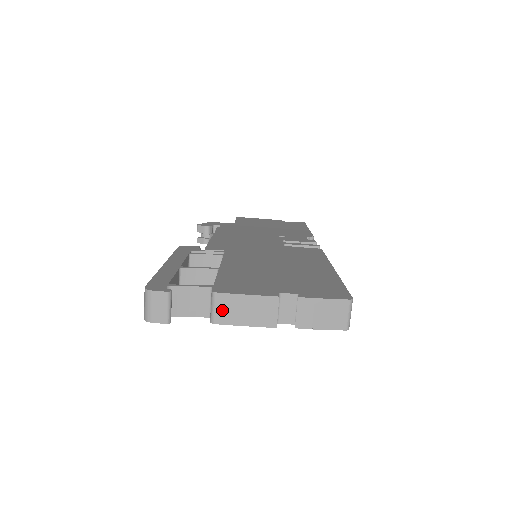
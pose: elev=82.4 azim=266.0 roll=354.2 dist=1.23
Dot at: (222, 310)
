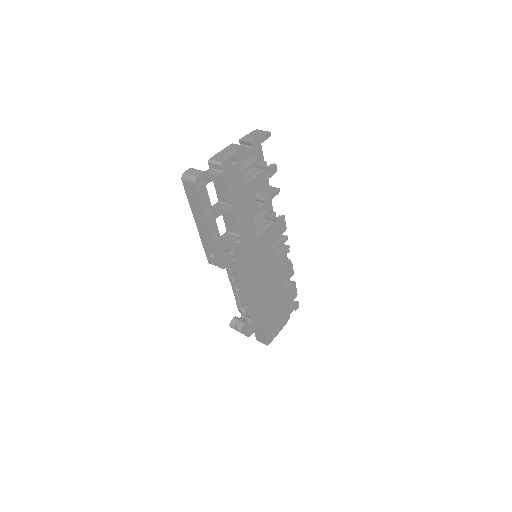
Dot at: (219, 159)
